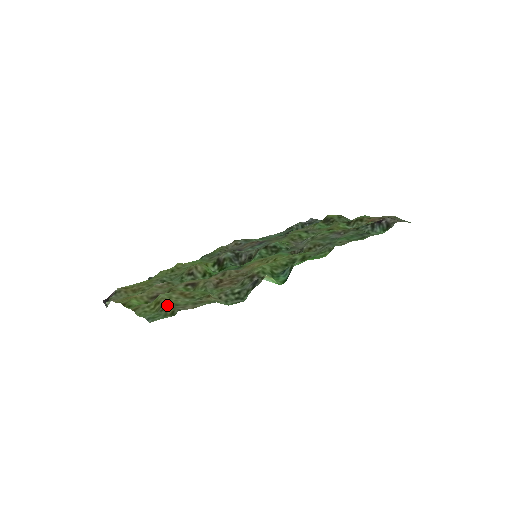
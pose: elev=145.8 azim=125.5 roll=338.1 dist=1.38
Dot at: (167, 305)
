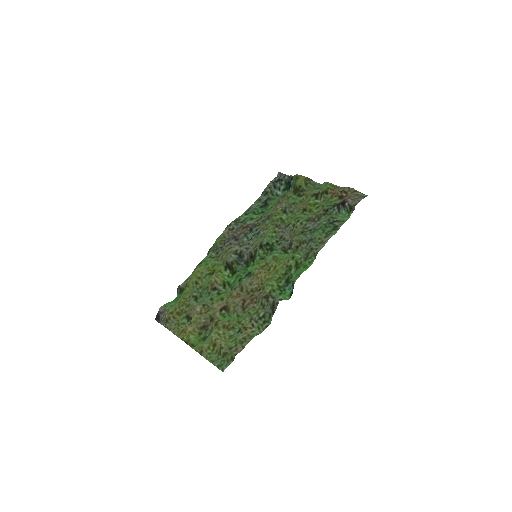
Dot at: (225, 351)
